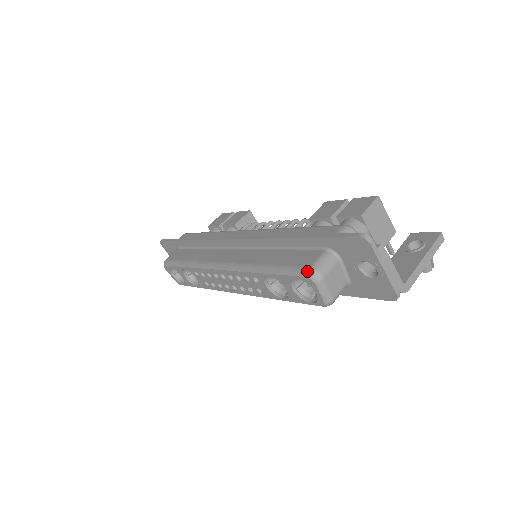
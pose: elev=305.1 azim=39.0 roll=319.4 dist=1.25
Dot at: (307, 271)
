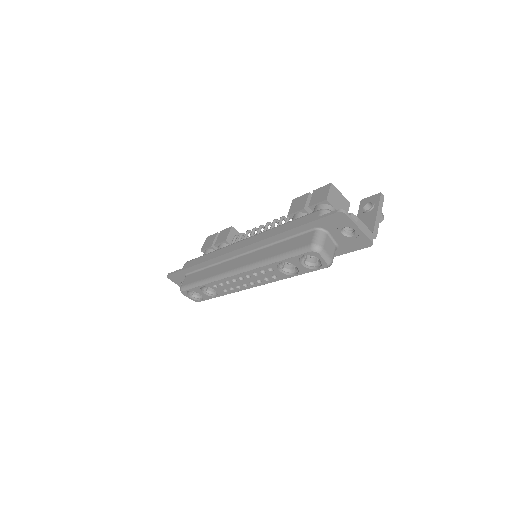
Dot at: (310, 247)
